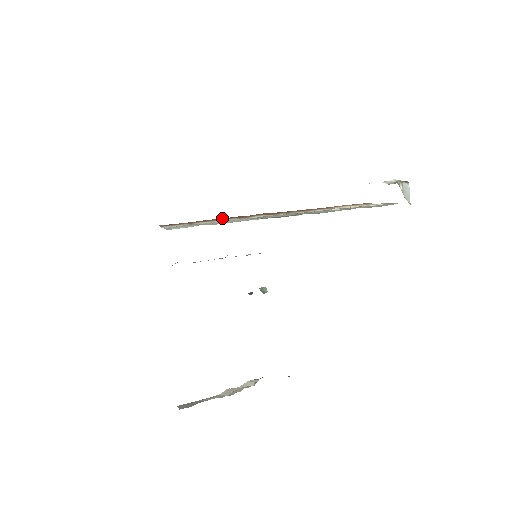
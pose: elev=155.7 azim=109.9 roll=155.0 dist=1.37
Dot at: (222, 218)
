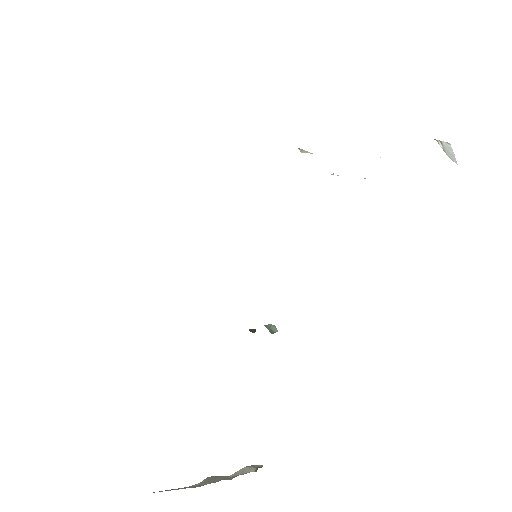
Dot at: occluded
